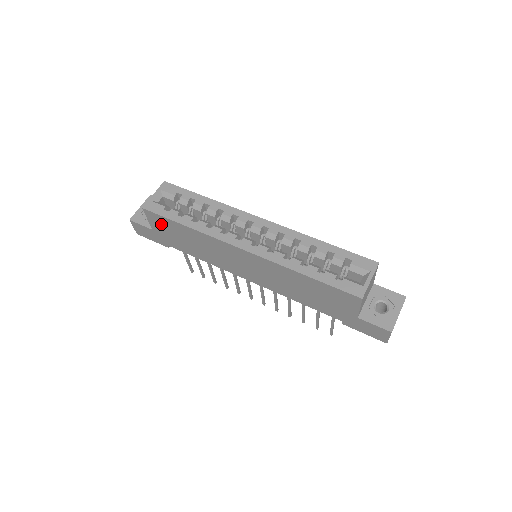
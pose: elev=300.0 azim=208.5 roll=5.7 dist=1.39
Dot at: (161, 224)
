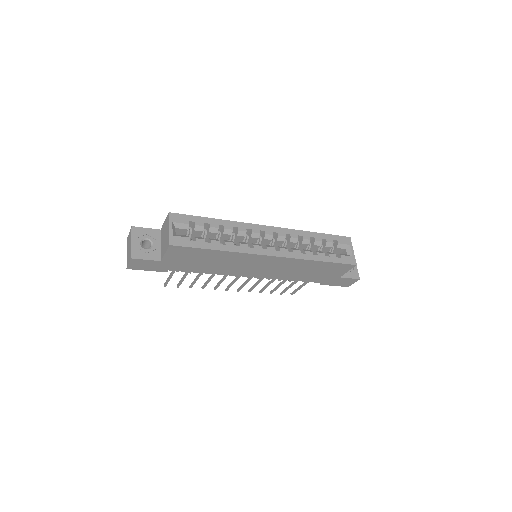
Dot at: (182, 254)
